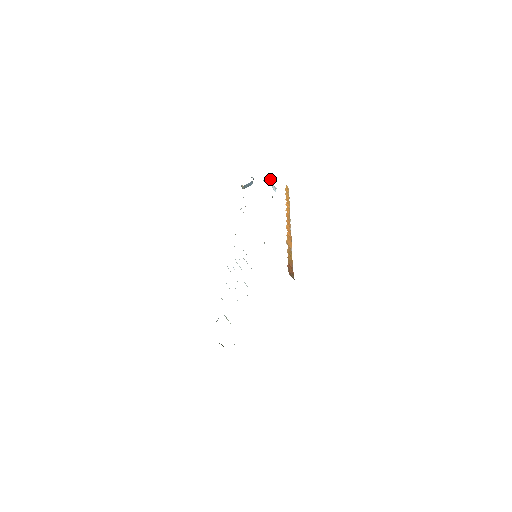
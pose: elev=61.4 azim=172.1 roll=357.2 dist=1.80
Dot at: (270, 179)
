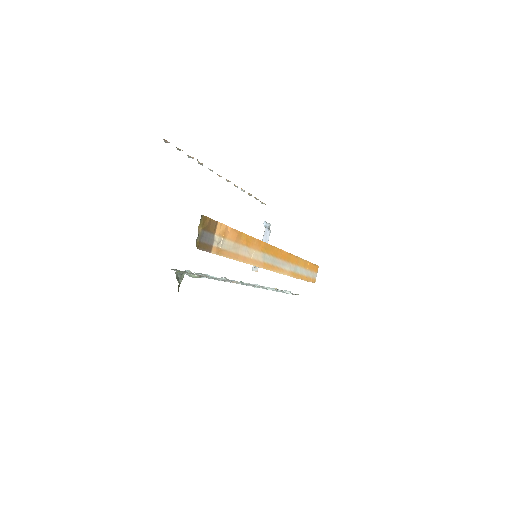
Dot at: occluded
